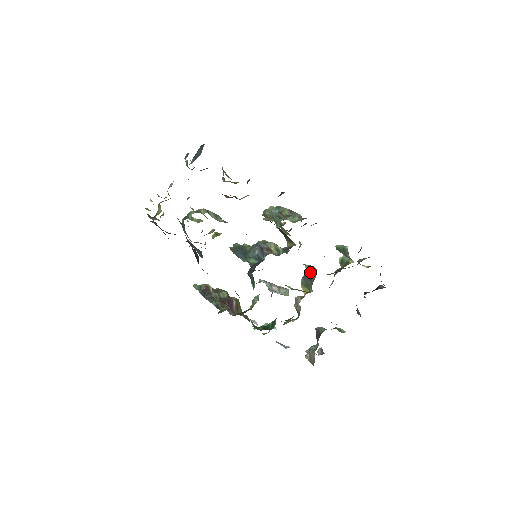
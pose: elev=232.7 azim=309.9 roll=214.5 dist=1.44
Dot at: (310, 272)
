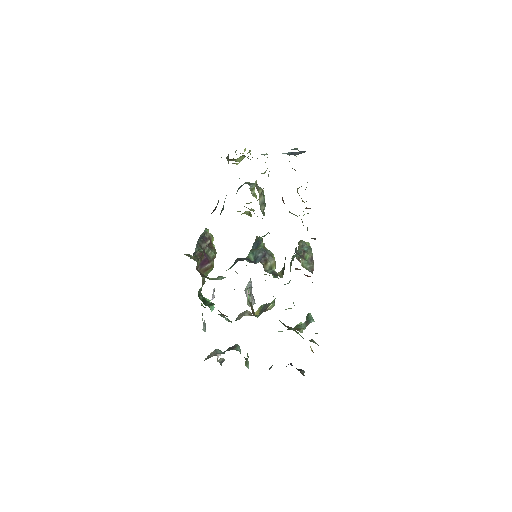
Dot at: (270, 305)
